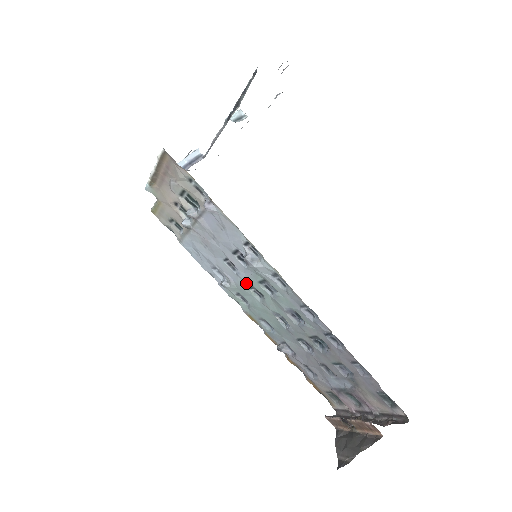
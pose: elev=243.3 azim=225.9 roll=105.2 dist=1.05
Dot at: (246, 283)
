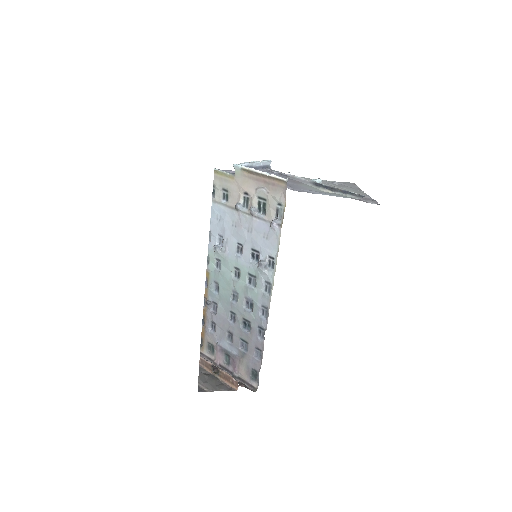
Dot at: (237, 264)
